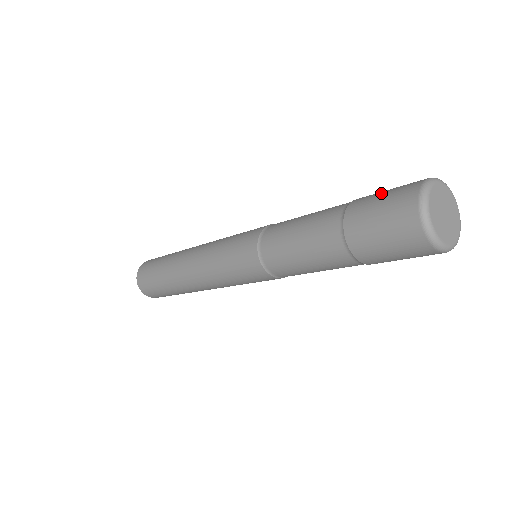
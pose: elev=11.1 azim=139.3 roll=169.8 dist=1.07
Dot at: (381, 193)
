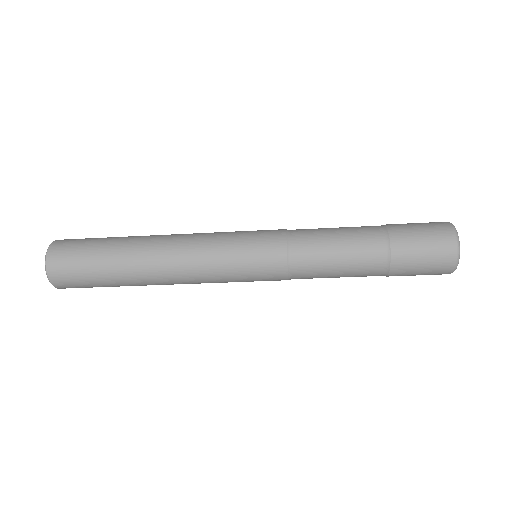
Dot at: (417, 228)
